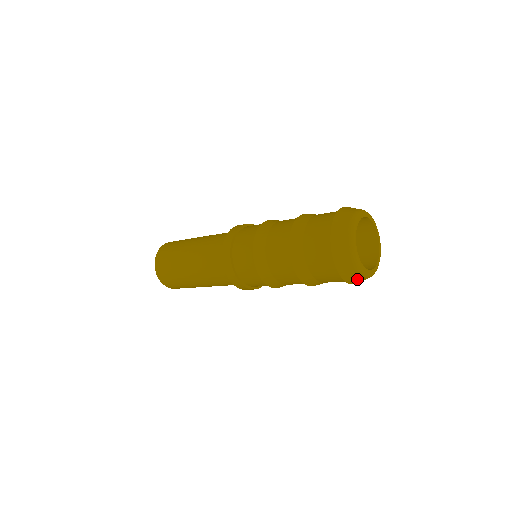
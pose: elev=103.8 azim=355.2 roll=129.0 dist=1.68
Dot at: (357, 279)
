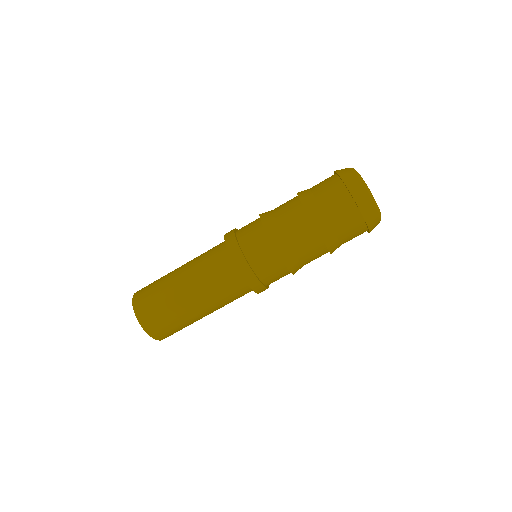
Dot at: occluded
